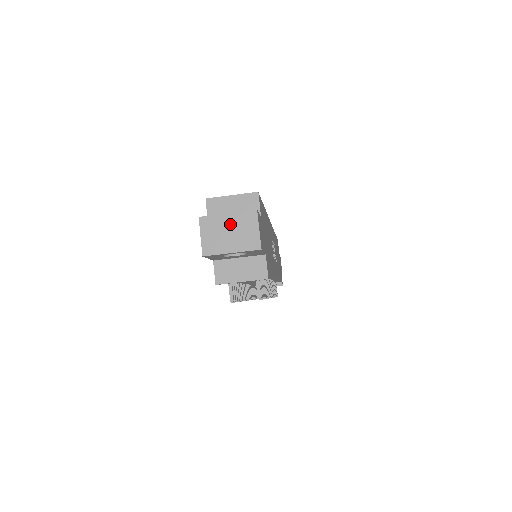
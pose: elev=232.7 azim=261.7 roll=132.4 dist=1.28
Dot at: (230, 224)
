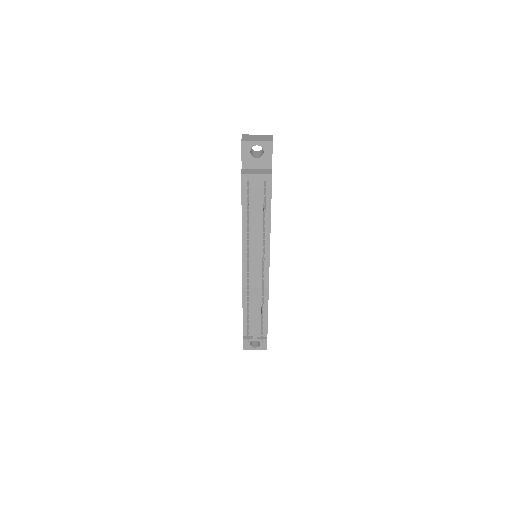
Dot at: (258, 136)
